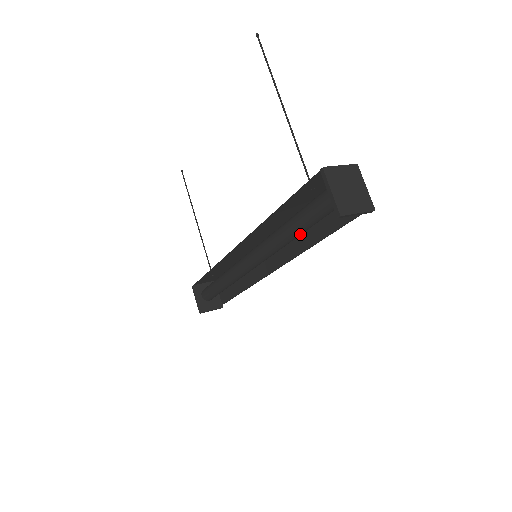
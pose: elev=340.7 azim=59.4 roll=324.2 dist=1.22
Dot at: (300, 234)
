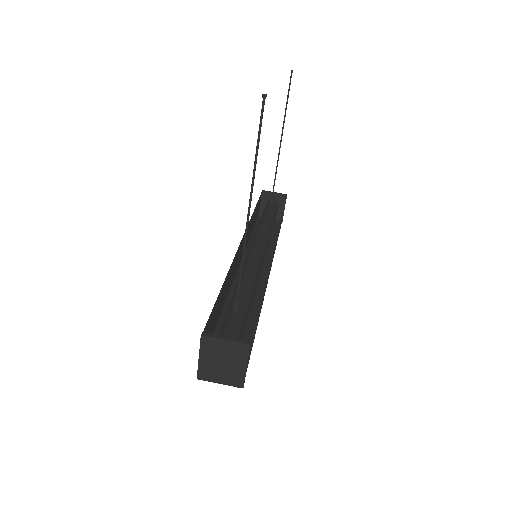
Dot at: occluded
